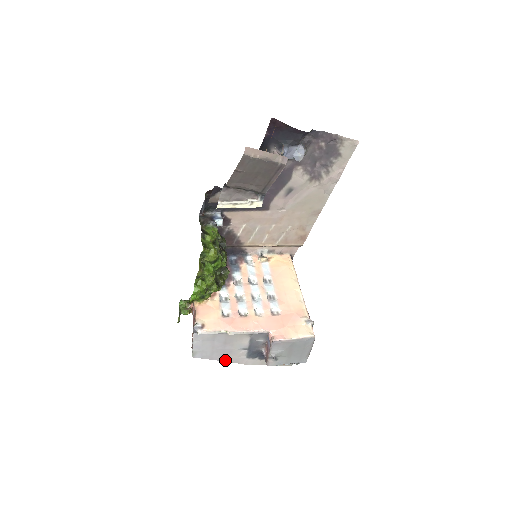
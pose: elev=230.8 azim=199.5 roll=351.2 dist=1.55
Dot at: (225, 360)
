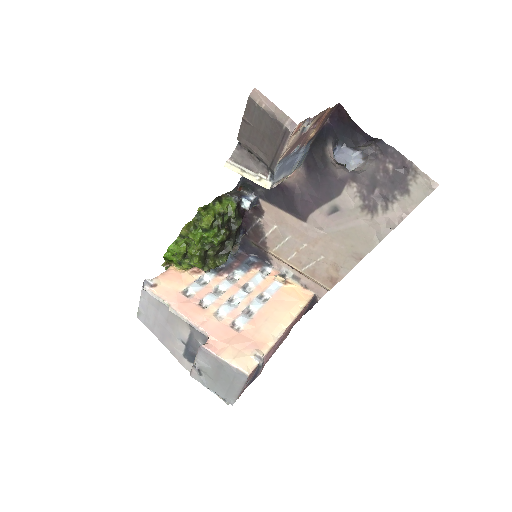
Dot at: (164, 343)
